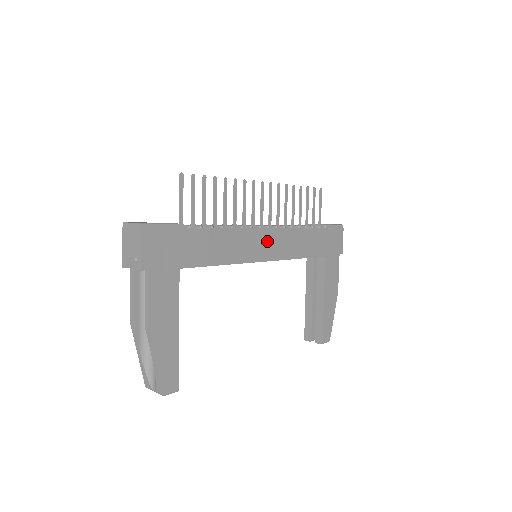
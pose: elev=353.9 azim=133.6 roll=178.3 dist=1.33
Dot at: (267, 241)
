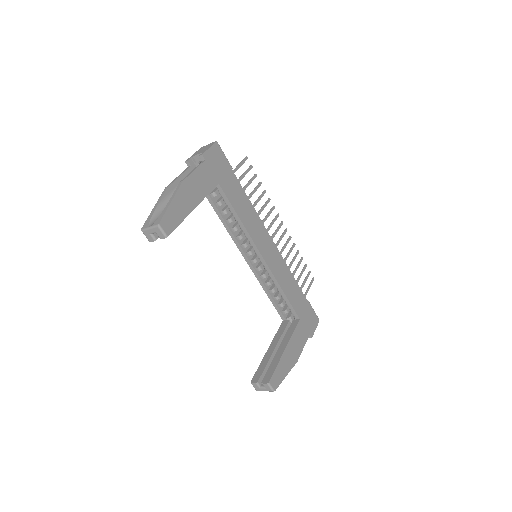
Dot at: (270, 249)
